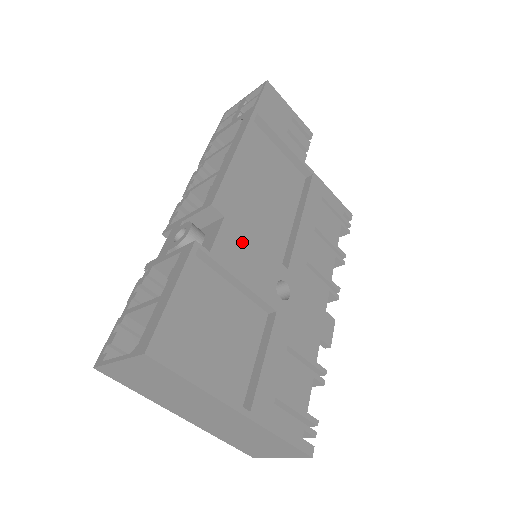
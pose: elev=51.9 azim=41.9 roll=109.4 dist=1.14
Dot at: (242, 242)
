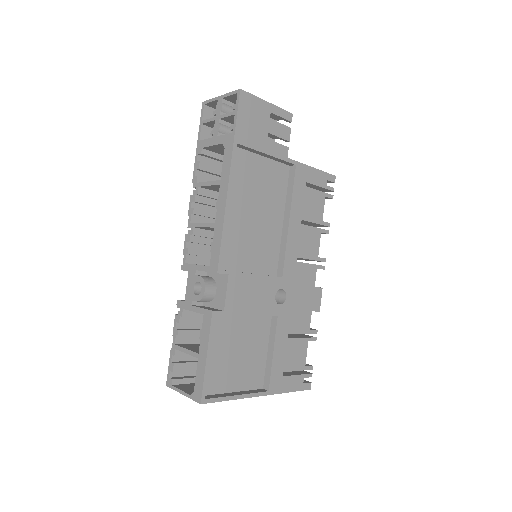
Dot at: (245, 284)
